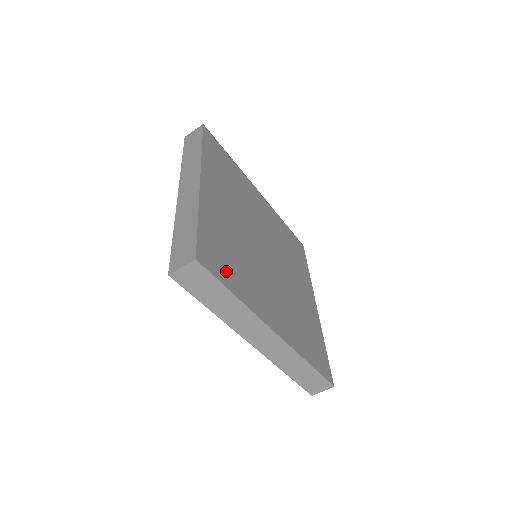
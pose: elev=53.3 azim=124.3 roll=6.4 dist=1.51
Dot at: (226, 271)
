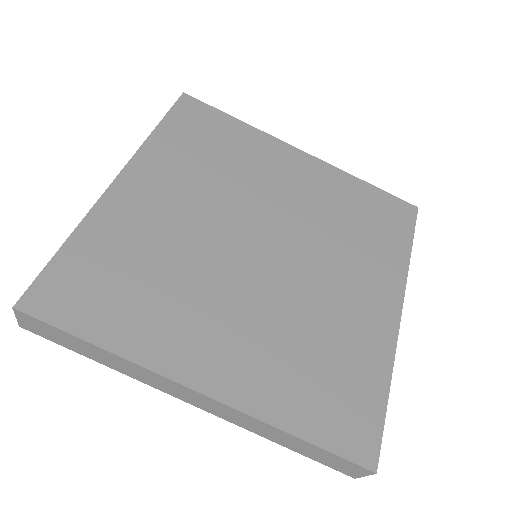
Dot at: (95, 309)
